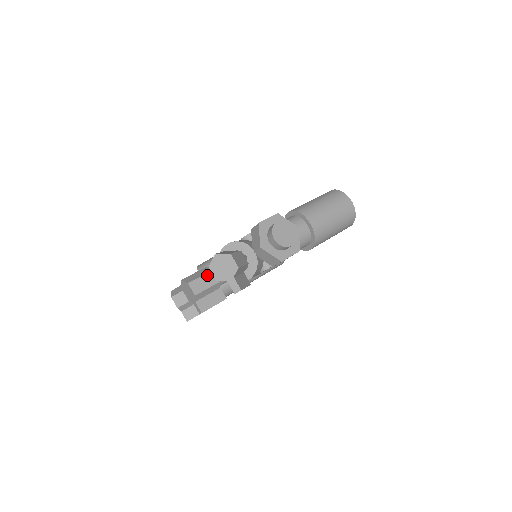
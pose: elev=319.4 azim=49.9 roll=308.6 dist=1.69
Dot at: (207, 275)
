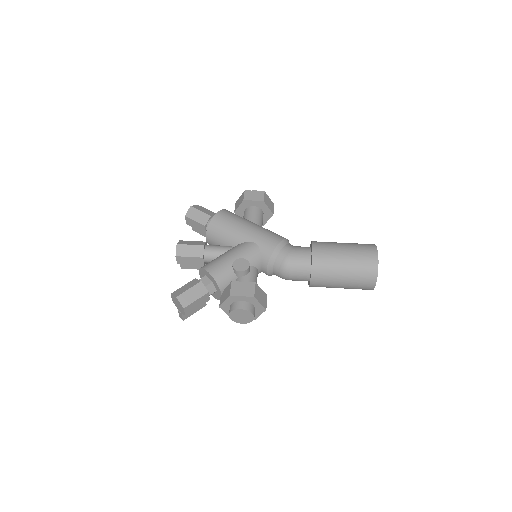
Dot at: (195, 258)
